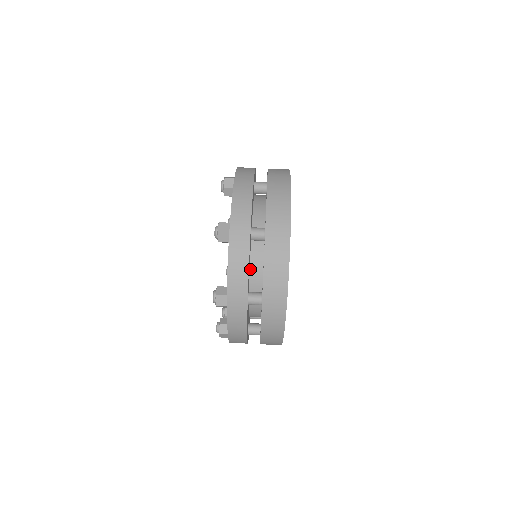
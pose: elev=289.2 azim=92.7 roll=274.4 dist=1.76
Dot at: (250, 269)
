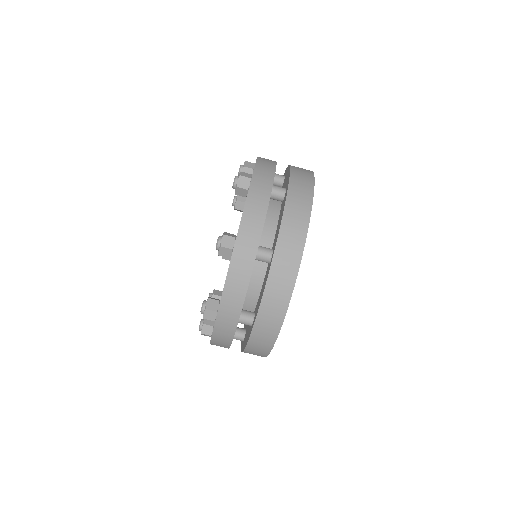
Dot at: occluded
